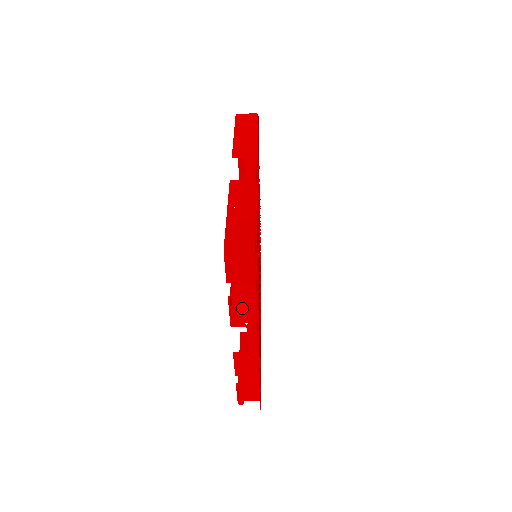
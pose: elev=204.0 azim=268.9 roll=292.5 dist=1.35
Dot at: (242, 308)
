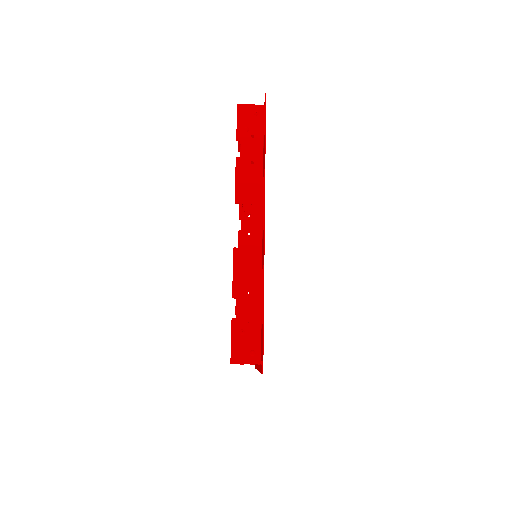
Dot at: (248, 175)
